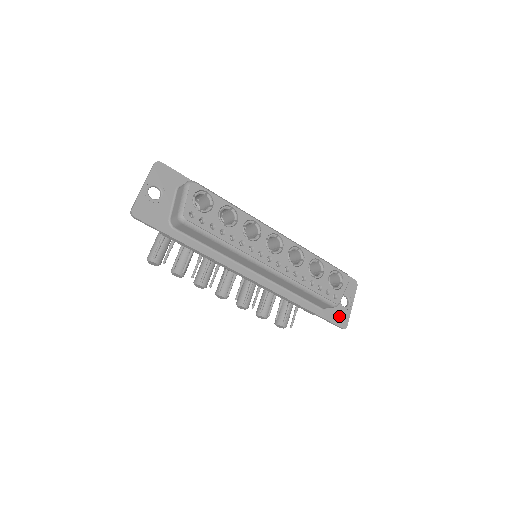
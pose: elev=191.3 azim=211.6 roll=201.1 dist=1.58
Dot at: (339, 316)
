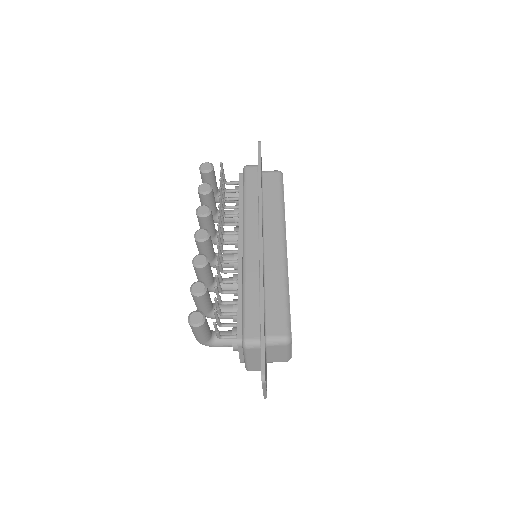
Dot at: (265, 367)
